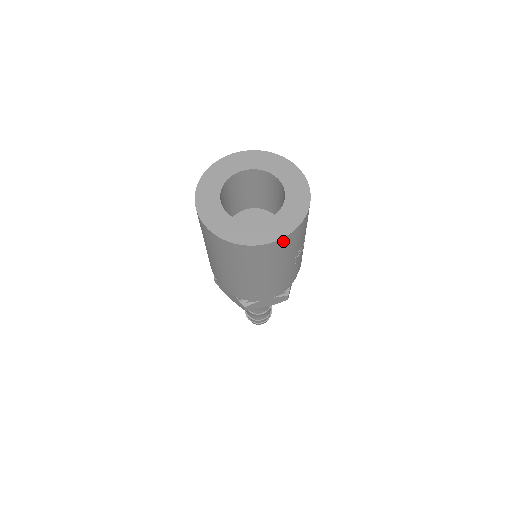
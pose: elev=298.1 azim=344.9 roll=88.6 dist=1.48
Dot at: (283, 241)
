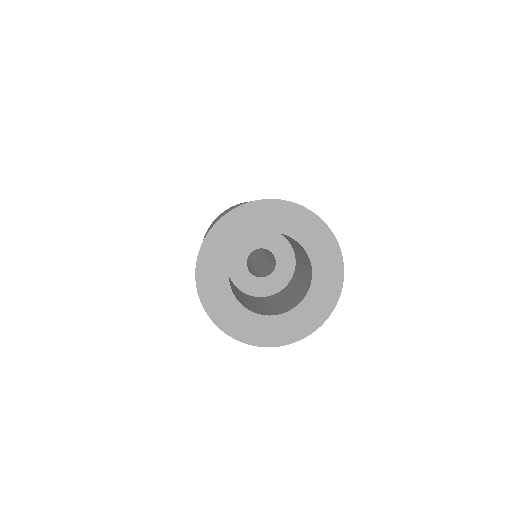
Dot at: (280, 343)
